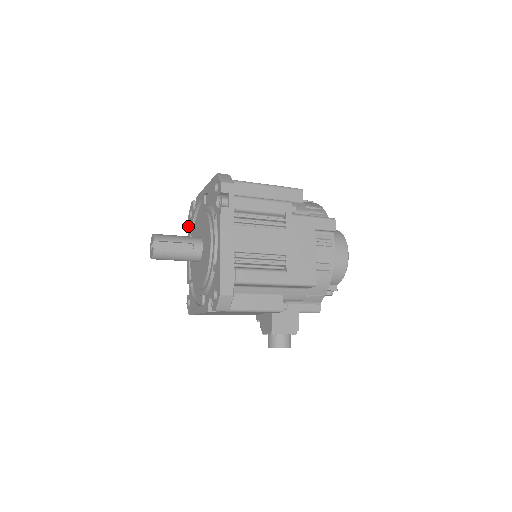
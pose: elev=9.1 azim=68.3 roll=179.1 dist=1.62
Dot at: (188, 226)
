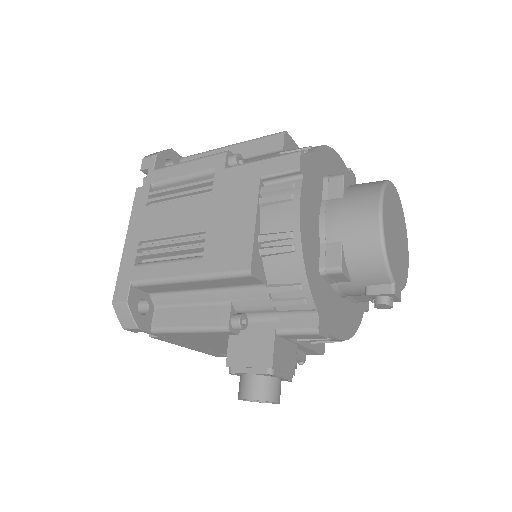
Dot at: occluded
